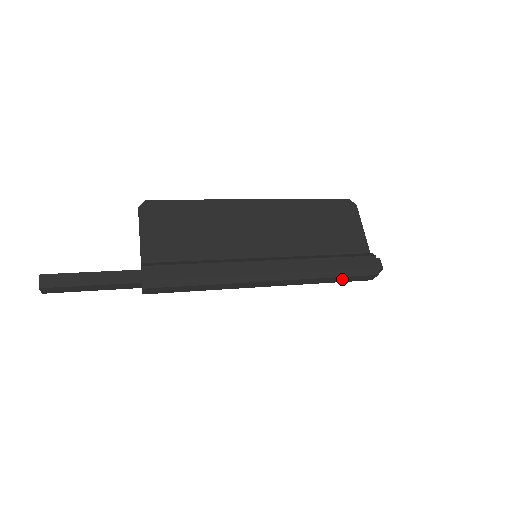
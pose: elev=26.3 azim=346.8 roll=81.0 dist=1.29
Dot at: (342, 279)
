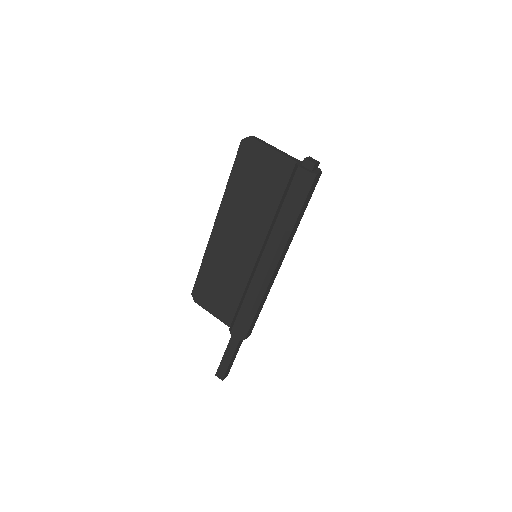
Dot at: (305, 205)
